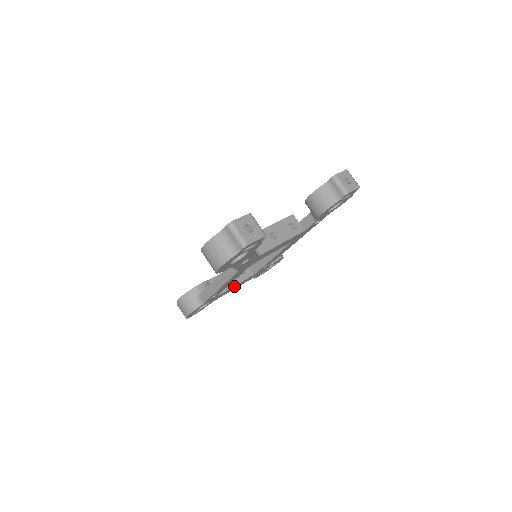
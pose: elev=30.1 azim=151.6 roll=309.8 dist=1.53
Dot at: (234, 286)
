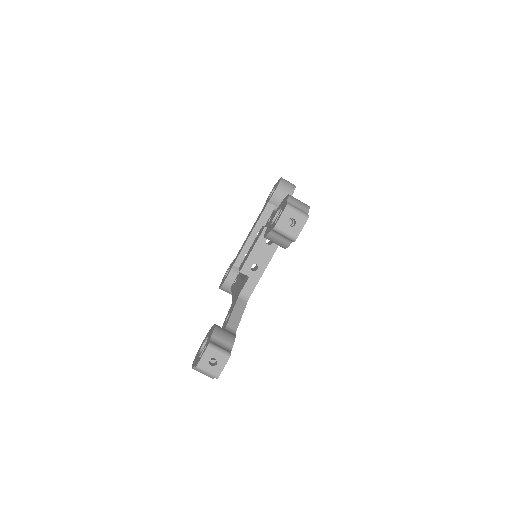
Dot at: occluded
